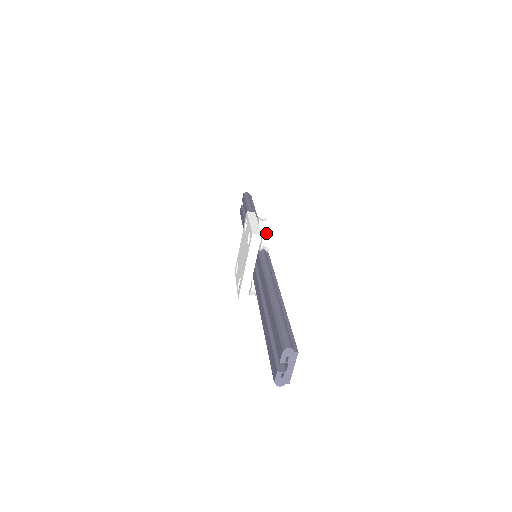
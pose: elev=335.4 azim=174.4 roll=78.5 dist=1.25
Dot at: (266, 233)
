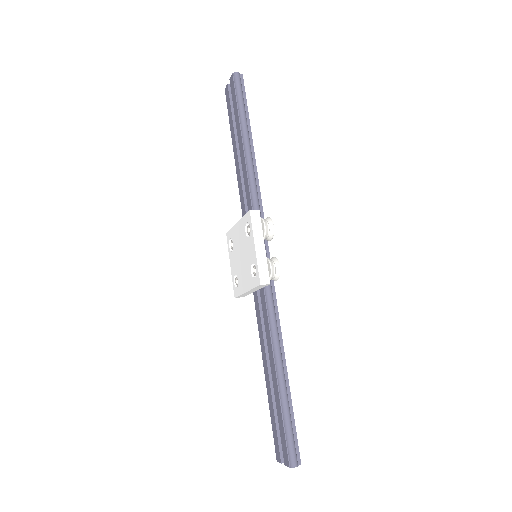
Dot at: (274, 268)
